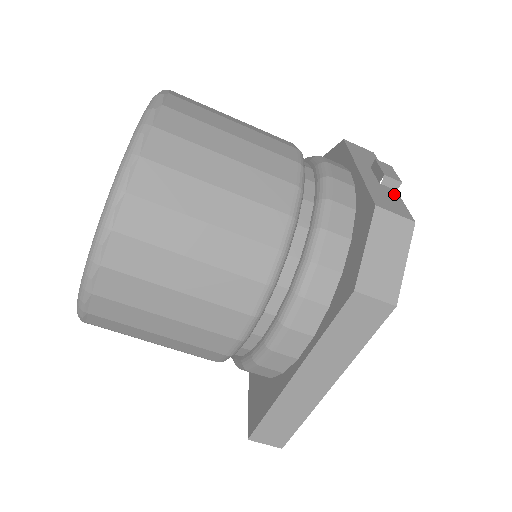
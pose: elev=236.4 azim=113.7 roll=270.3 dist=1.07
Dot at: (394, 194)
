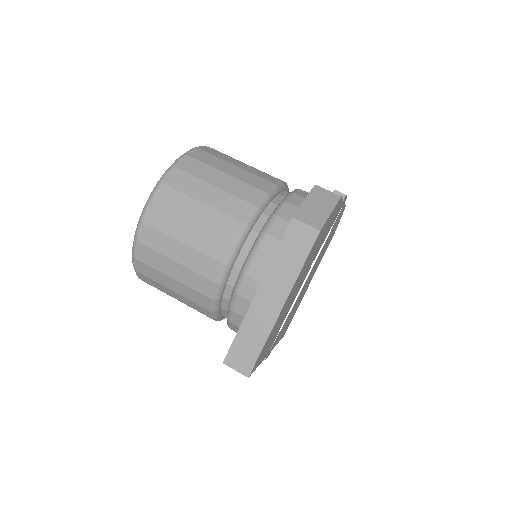
Dot at: occluded
